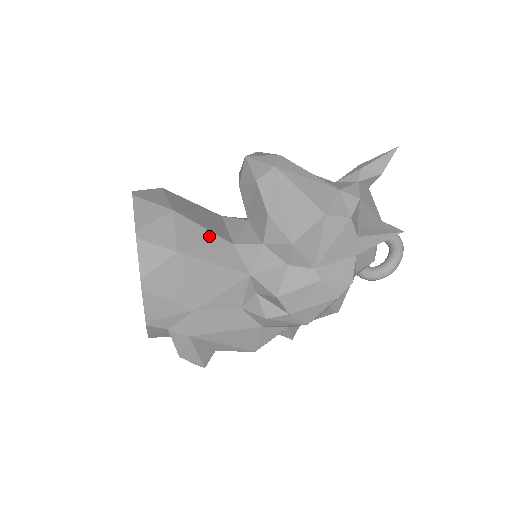
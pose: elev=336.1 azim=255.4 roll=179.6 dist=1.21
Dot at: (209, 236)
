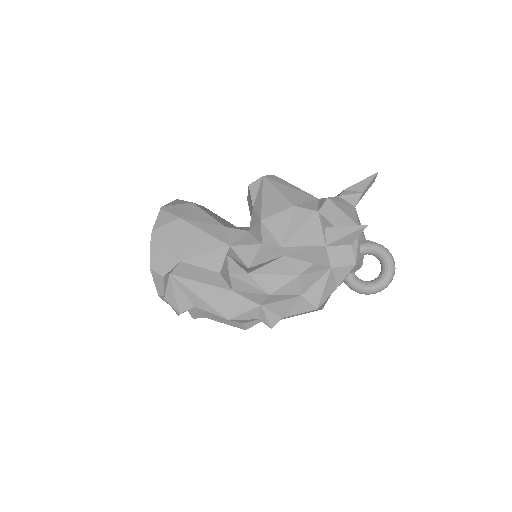
Dot at: (209, 219)
